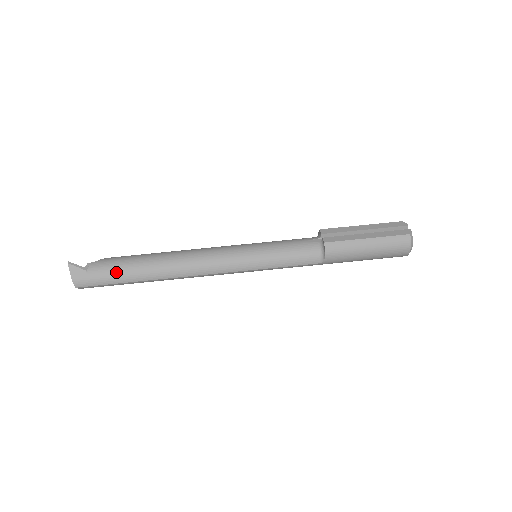
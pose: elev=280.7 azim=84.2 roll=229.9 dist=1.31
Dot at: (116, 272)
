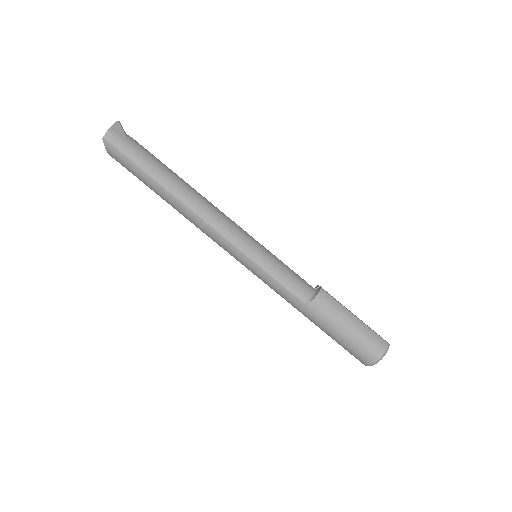
Dot at: (147, 158)
